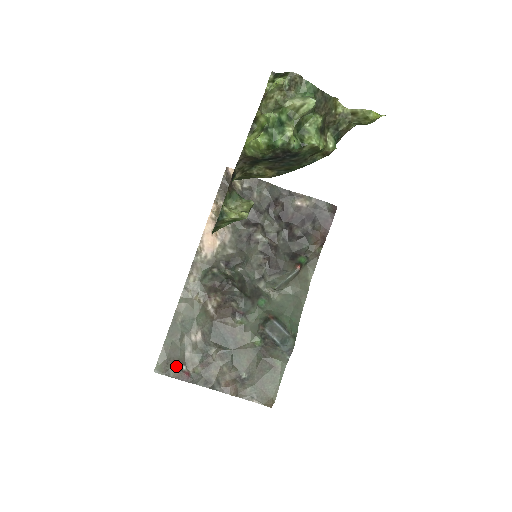
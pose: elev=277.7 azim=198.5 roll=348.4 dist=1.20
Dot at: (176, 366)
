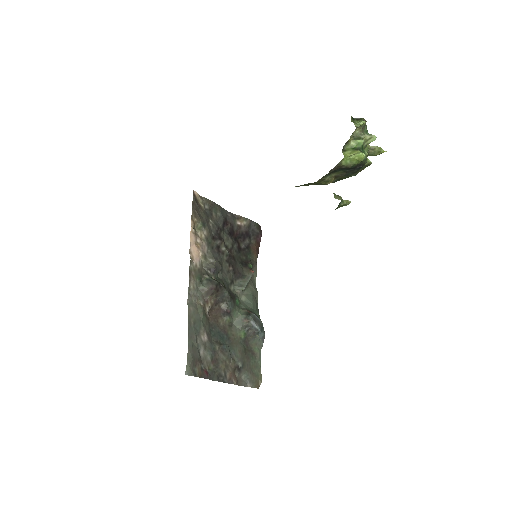
Dot at: (198, 366)
